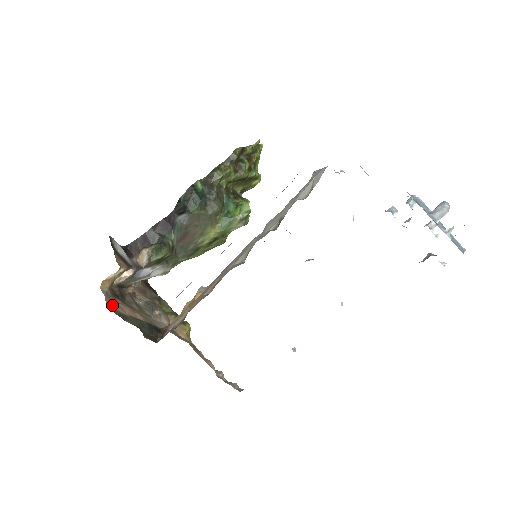
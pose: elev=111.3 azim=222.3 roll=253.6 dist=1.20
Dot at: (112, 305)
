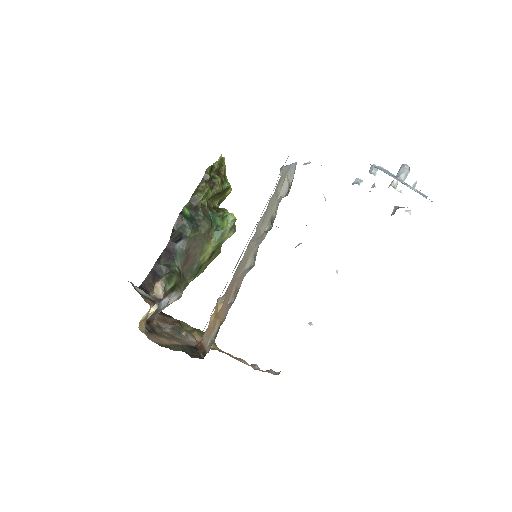
Dot at: (154, 340)
